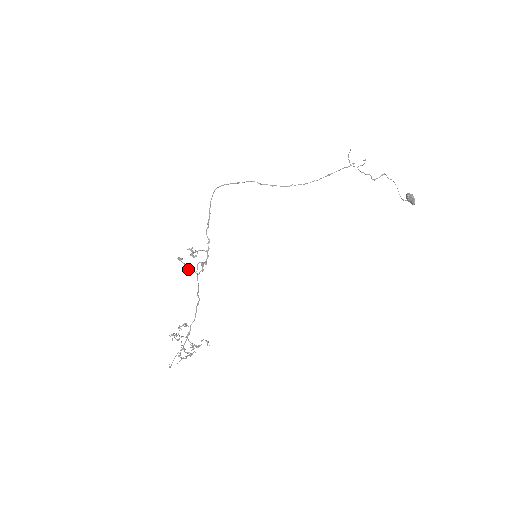
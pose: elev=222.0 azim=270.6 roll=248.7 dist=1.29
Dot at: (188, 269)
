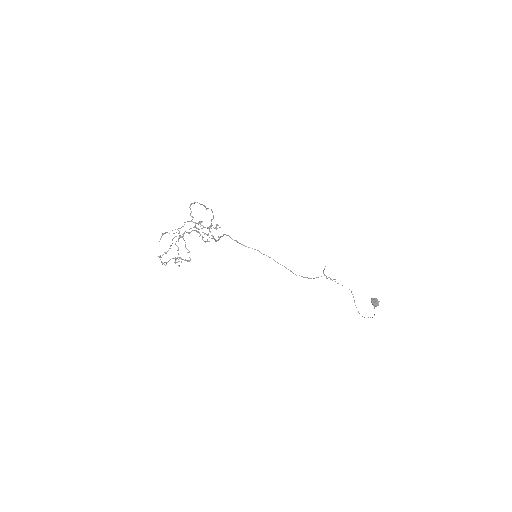
Dot at: (202, 228)
